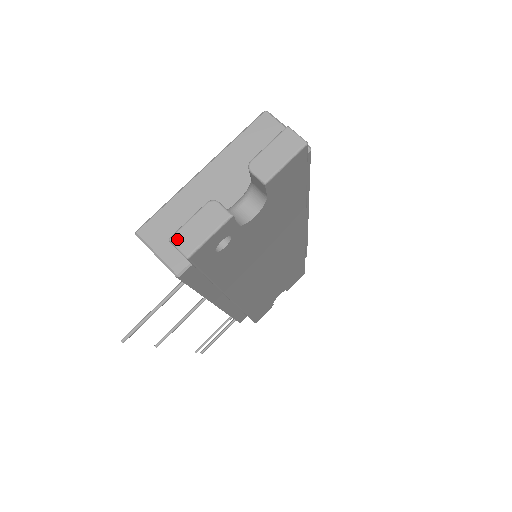
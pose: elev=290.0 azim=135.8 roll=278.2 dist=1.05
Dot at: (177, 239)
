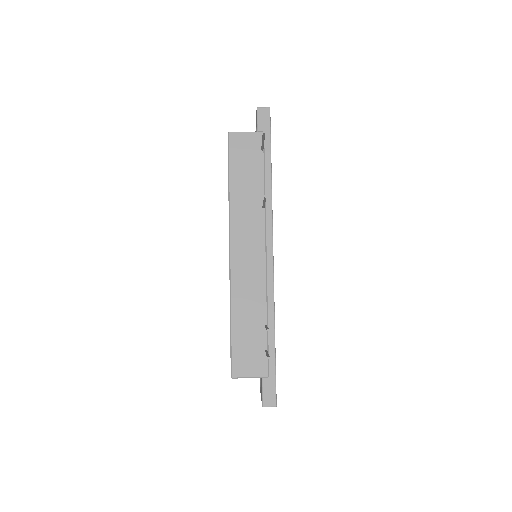
Dot at: (260, 108)
